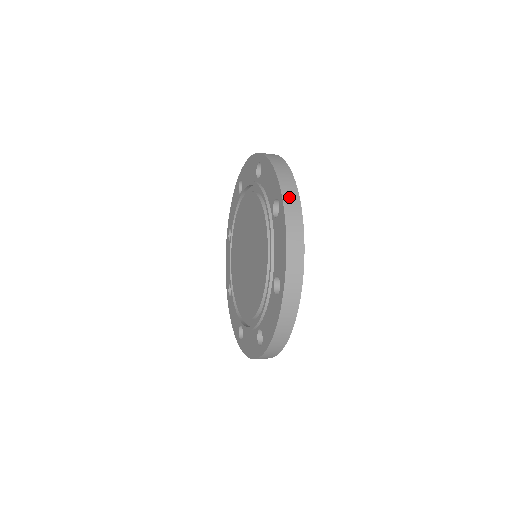
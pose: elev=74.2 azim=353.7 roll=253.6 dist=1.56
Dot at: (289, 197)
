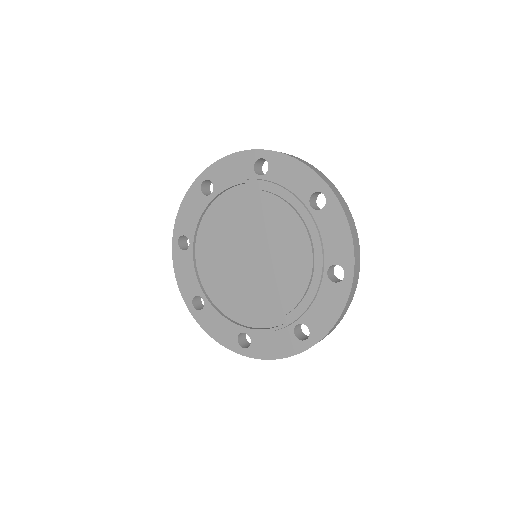
Dot at: occluded
